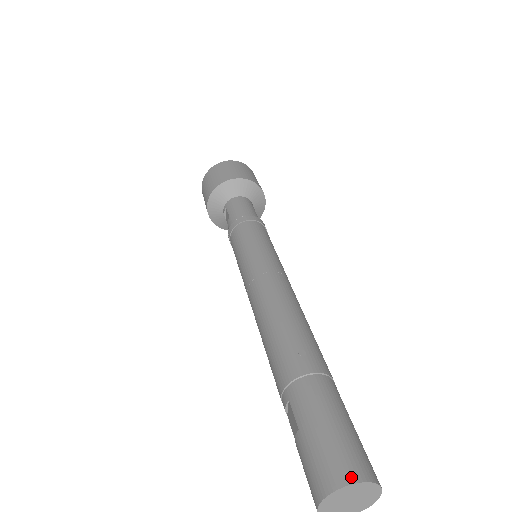
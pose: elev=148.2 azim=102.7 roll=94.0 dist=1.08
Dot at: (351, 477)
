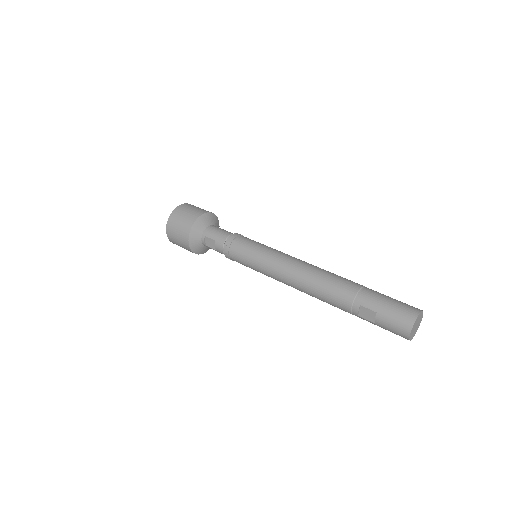
Dot at: (417, 312)
